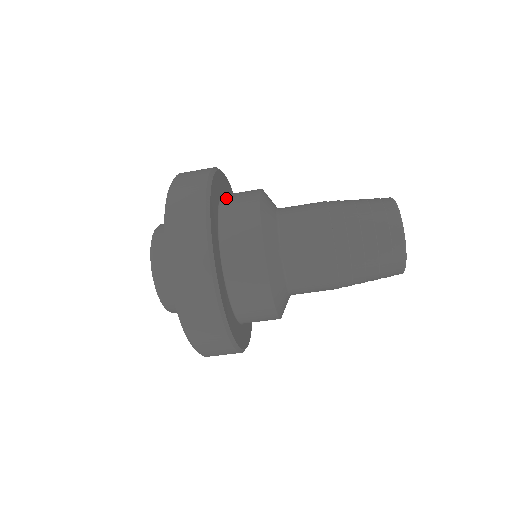
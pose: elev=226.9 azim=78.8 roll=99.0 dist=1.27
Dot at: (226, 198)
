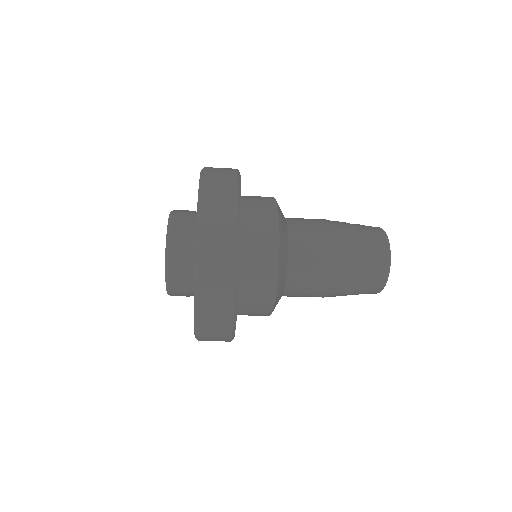
Dot at: occluded
